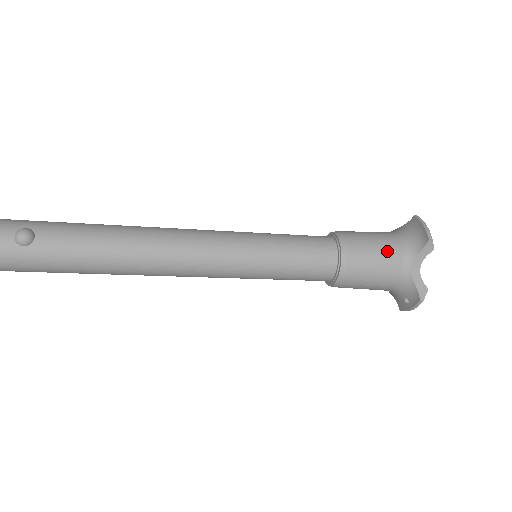
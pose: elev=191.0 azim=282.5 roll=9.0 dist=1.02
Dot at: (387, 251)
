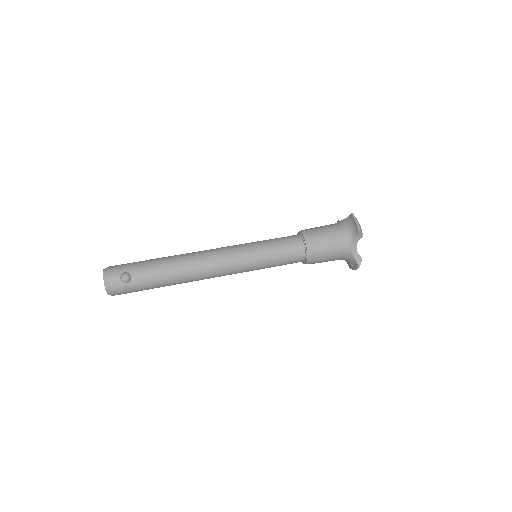
Dot at: (335, 241)
